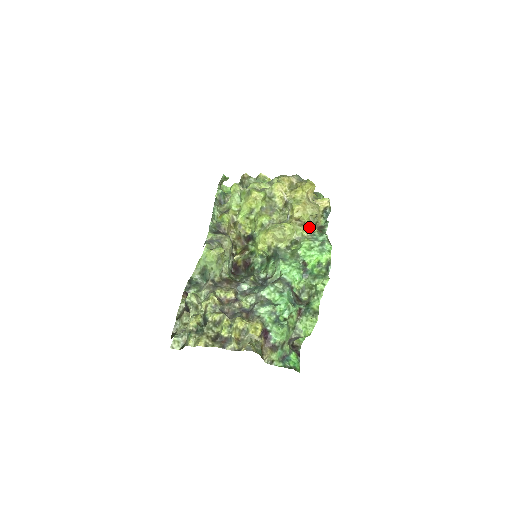
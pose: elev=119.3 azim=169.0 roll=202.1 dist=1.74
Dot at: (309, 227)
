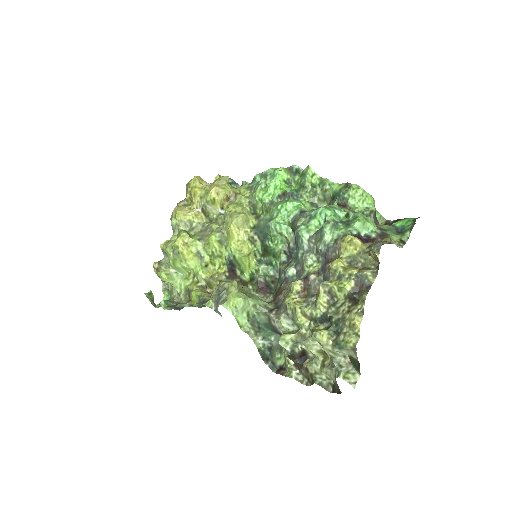
Dot at: (241, 189)
